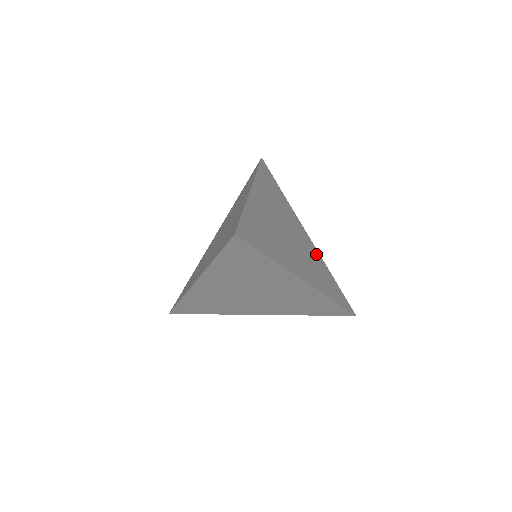
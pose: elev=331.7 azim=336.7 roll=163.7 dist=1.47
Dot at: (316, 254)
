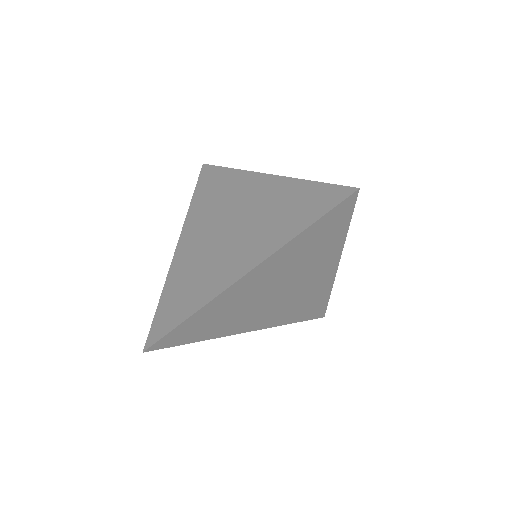
Dot at: occluded
